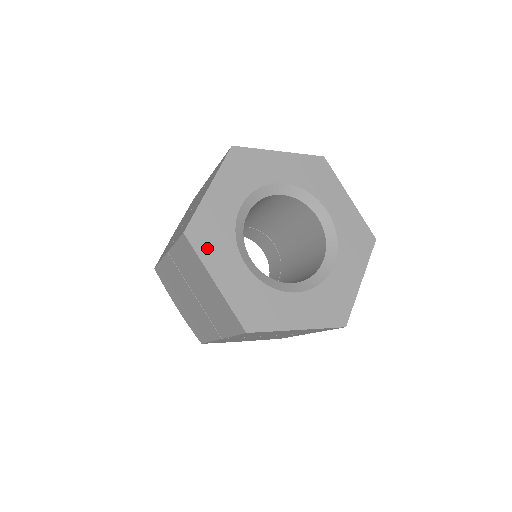
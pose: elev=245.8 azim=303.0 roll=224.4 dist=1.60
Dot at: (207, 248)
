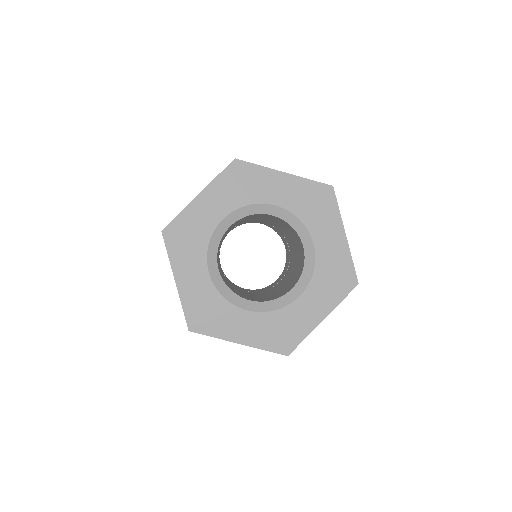
Dot at: (178, 250)
